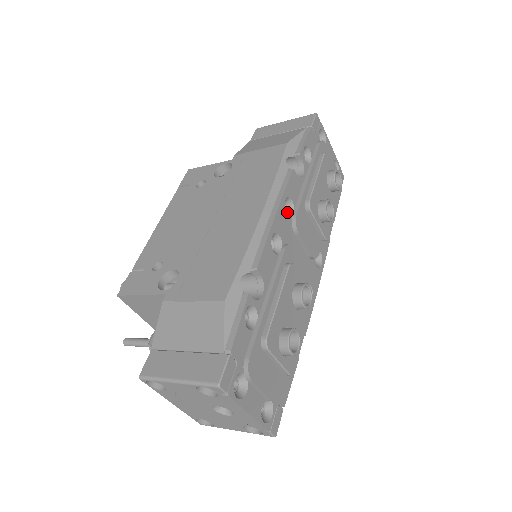
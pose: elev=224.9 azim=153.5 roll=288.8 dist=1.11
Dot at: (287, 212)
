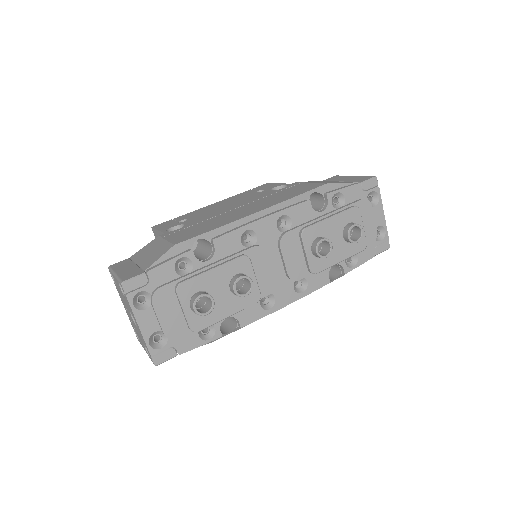
Dot at: (283, 228)
